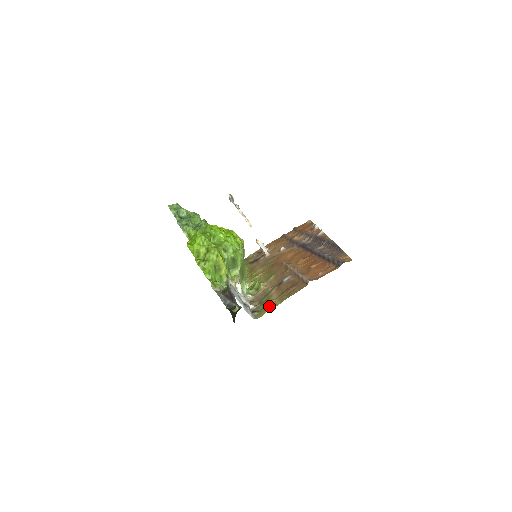
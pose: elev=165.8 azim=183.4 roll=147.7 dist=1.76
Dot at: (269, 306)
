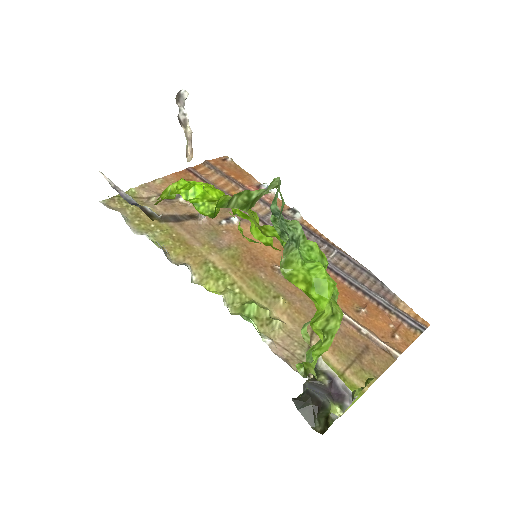
Dot at: occluded
